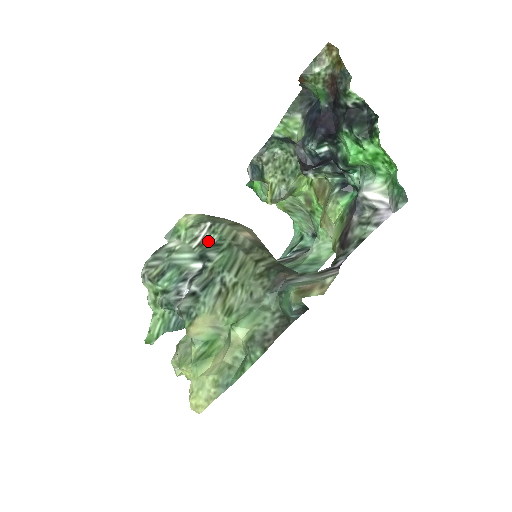
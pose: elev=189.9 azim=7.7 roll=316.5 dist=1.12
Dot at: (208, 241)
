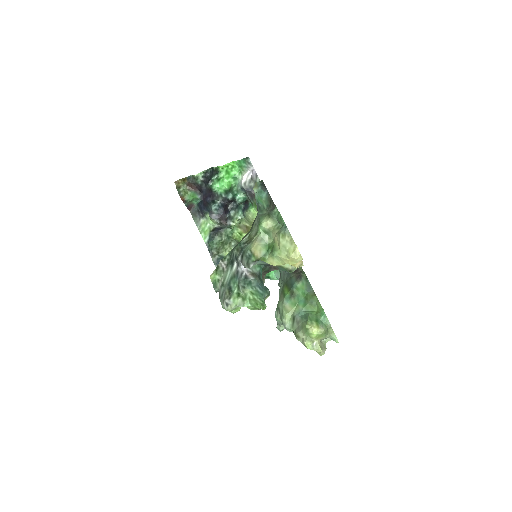
Dot at: (227, 261)
